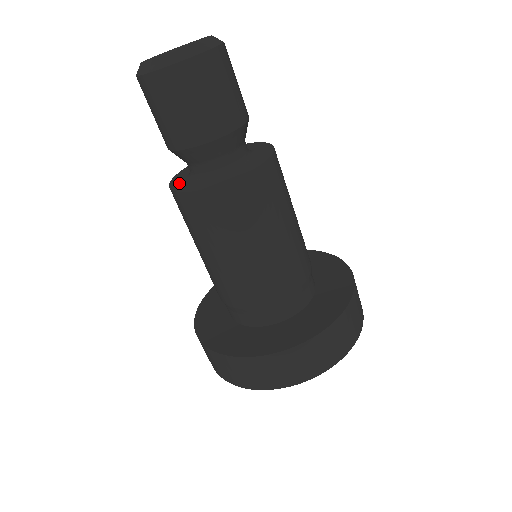
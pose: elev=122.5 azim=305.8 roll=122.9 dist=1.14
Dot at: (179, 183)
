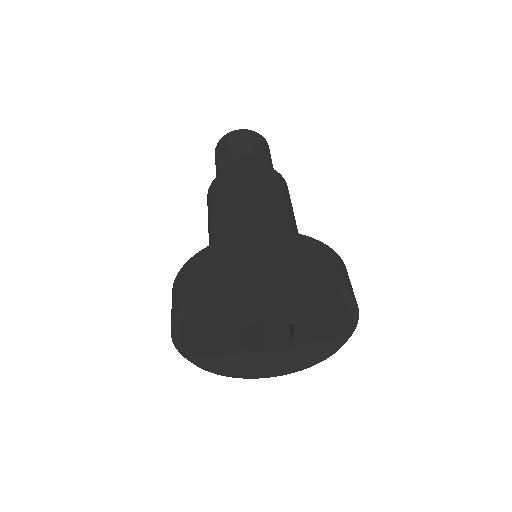
Dot at: occluded
